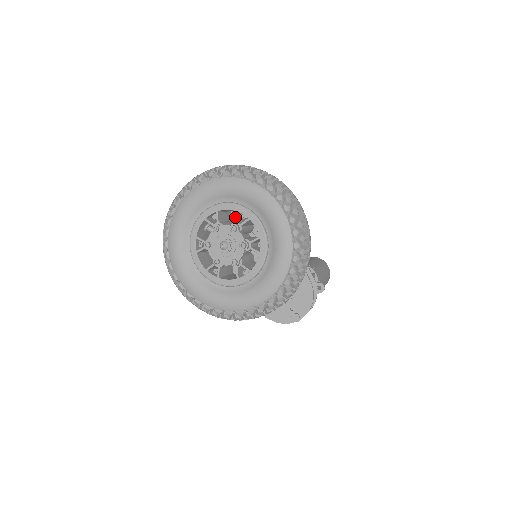
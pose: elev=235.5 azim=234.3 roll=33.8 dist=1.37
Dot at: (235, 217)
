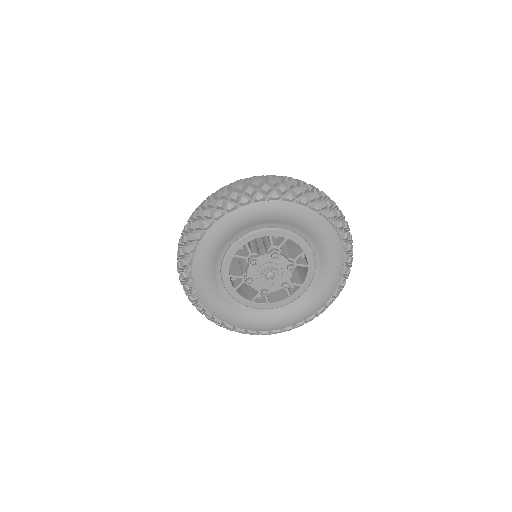
Dot at: (298, 256)
